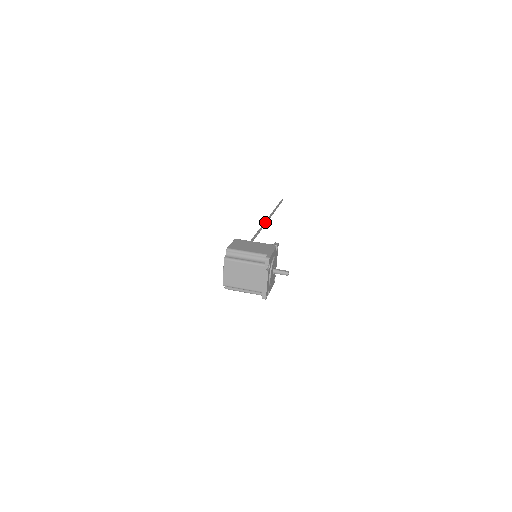
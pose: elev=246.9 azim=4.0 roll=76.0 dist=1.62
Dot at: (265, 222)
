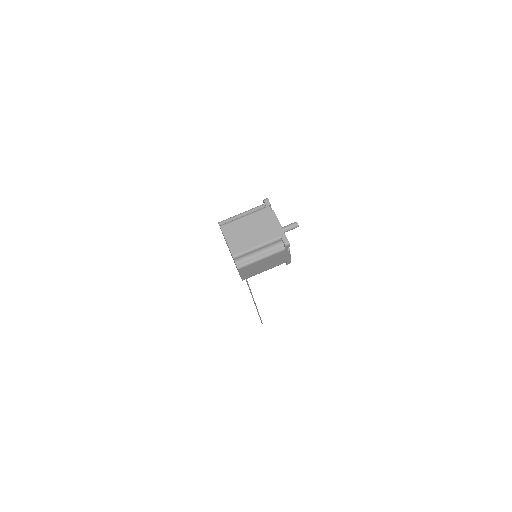
Dot at: occluded
